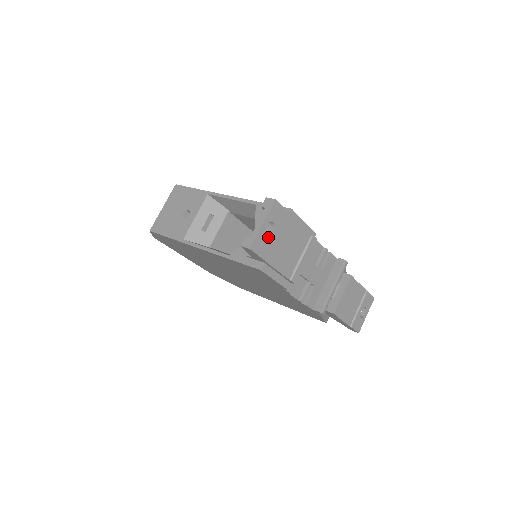
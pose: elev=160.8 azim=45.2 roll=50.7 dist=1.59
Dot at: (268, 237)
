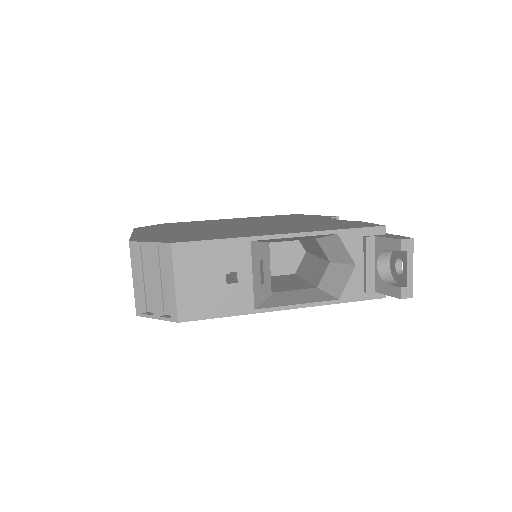
Dot at: (402, 272)
